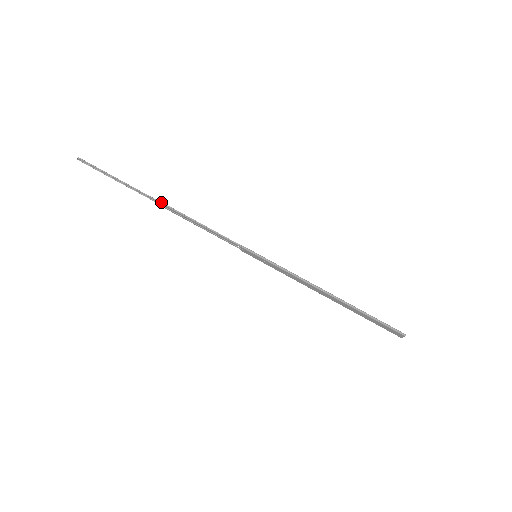
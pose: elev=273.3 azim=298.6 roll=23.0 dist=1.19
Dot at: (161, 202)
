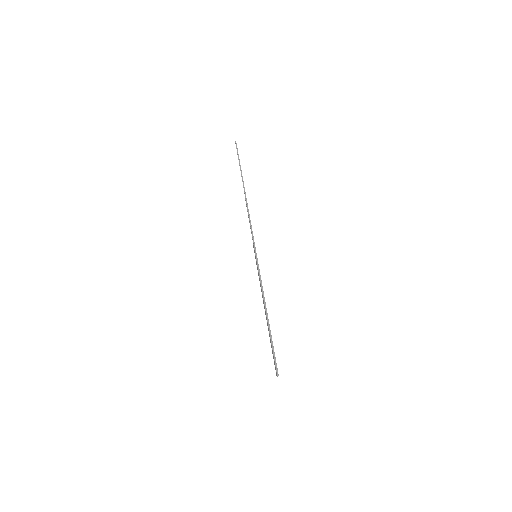
Dot at: occluded
